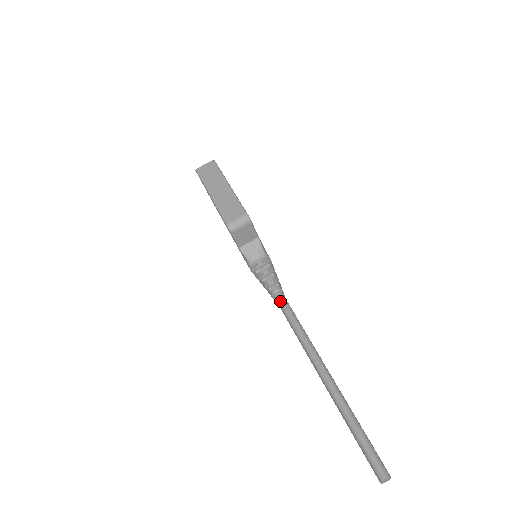
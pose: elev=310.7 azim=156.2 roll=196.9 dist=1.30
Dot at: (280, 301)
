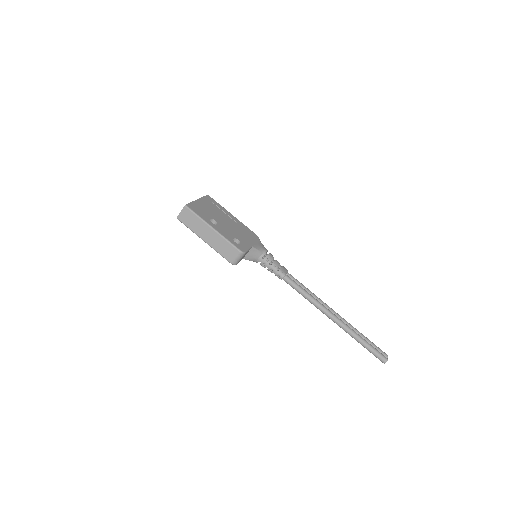
Dot at: (288, 283)
